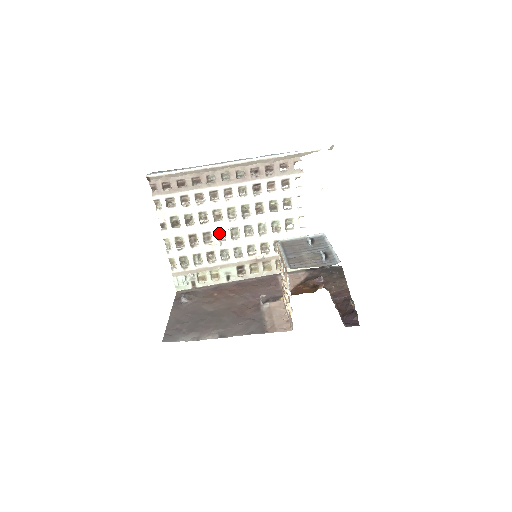
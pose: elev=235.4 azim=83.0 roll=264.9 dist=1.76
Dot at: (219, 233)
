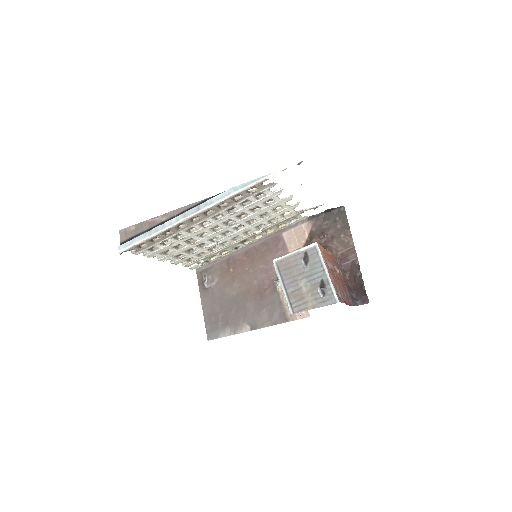
Dot at: occluded
